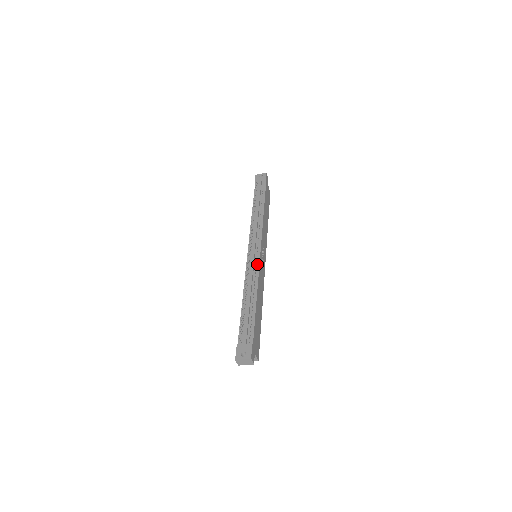
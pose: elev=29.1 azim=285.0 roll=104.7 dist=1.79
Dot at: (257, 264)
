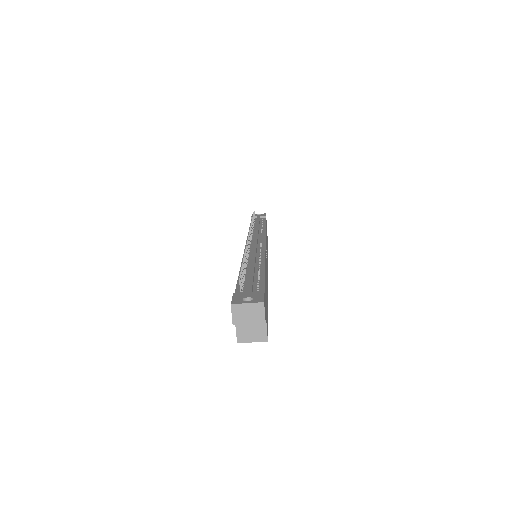
Dot at: (262, 249)
